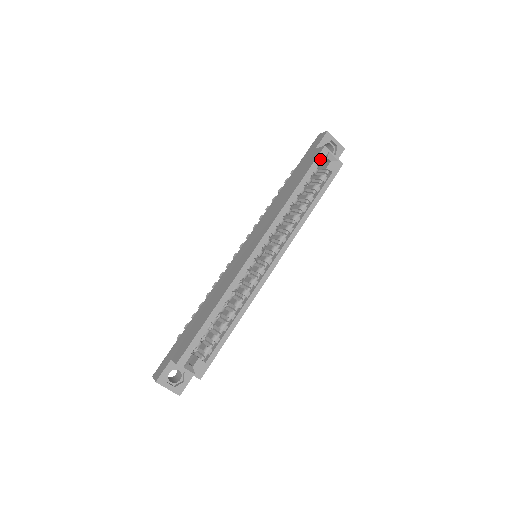
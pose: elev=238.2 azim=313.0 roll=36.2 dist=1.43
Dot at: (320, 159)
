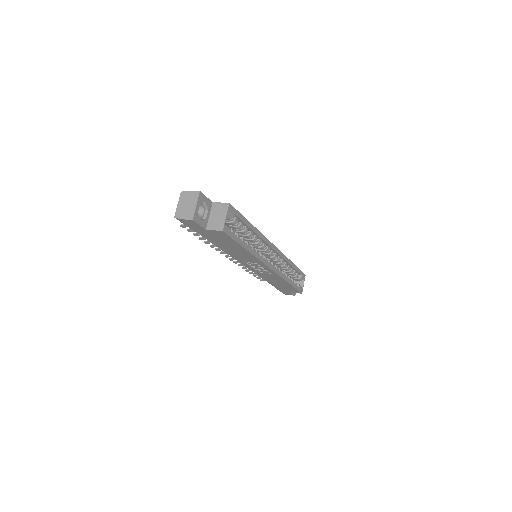
Dot at: (302, 275)
